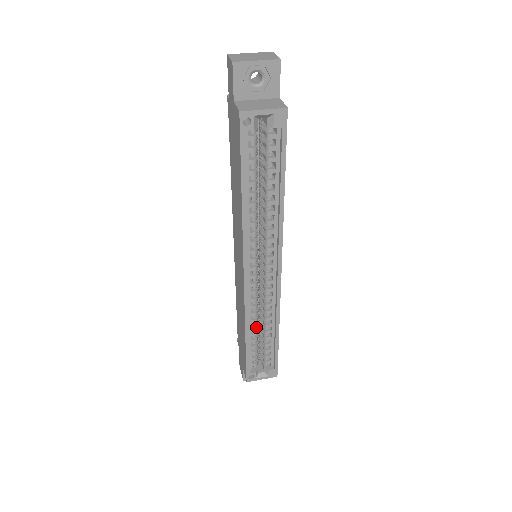
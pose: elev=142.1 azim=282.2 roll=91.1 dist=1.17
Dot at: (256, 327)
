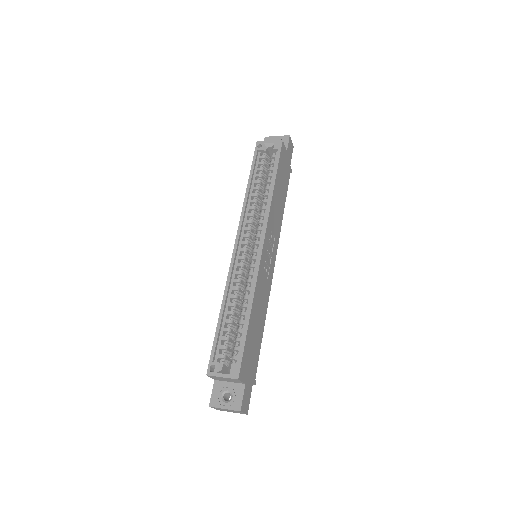
Dot at: (234, 305)
